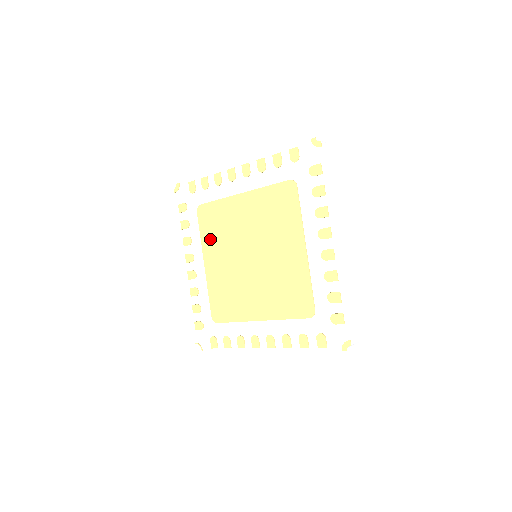
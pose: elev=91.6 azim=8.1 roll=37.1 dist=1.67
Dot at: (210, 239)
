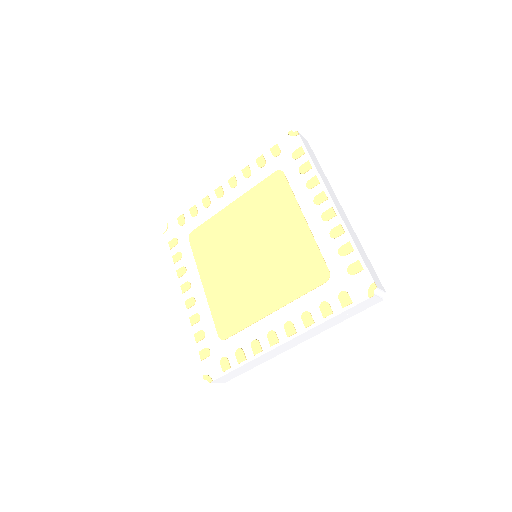
Dot at: (255, 199)
